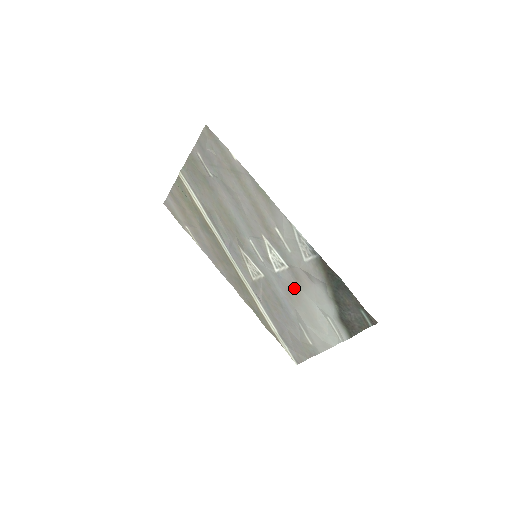
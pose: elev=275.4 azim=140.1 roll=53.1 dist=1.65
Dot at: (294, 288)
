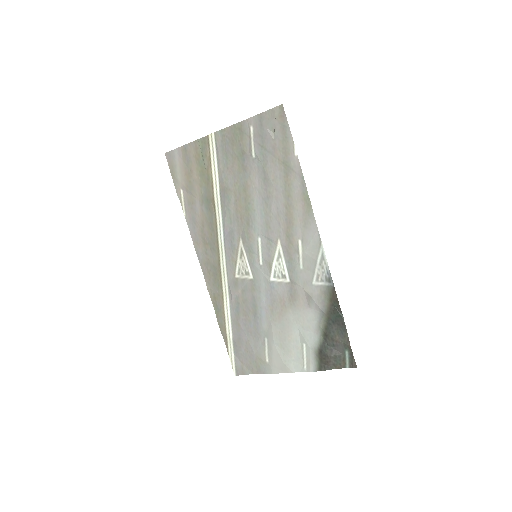
Dot at: (282, 303)
